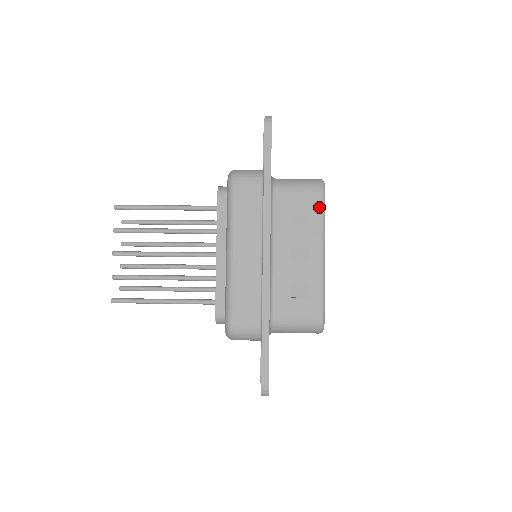
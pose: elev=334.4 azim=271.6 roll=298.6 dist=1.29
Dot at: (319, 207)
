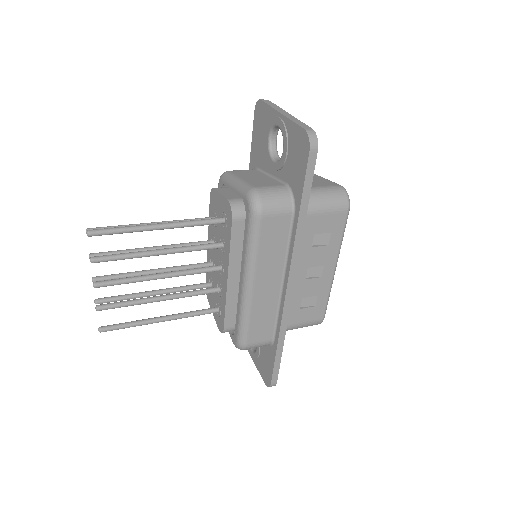
Dot at: (342, 227)
